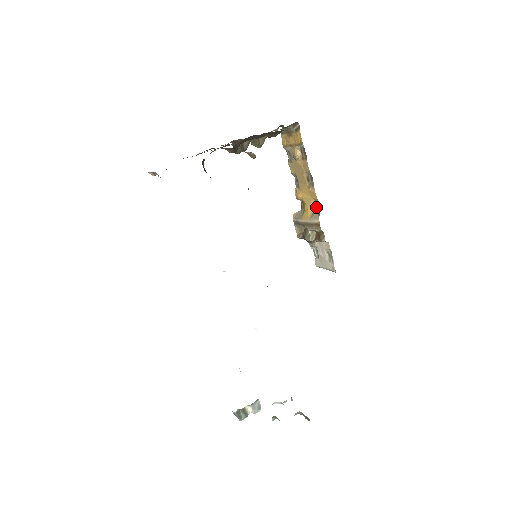
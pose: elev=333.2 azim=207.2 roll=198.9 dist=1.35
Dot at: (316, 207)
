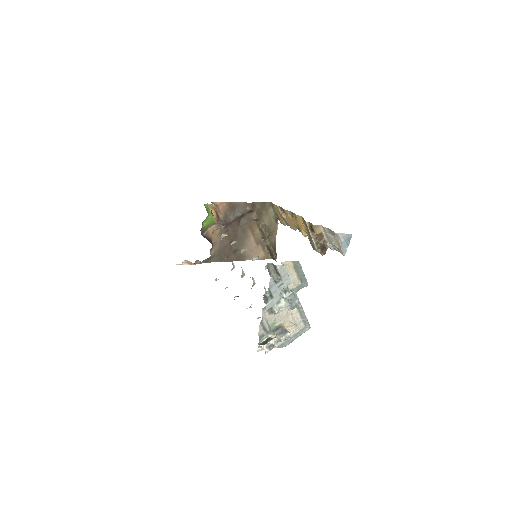
Dot at: occluded
